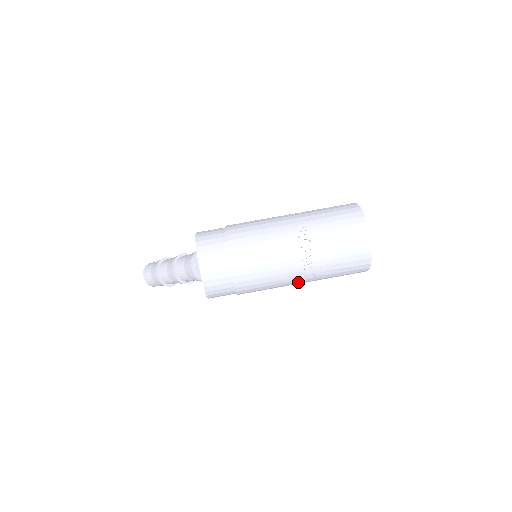
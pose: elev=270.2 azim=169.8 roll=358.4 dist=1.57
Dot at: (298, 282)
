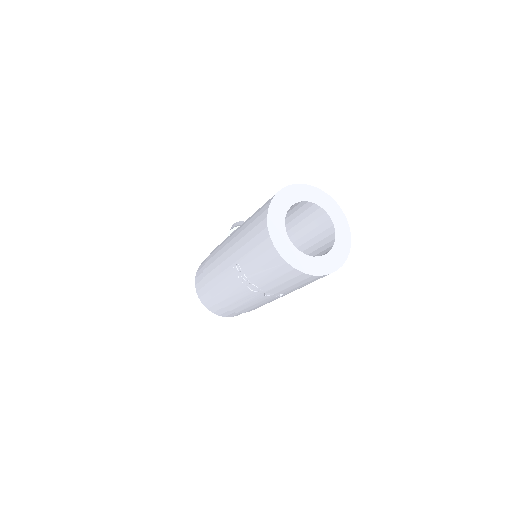
Dot at: occluded
